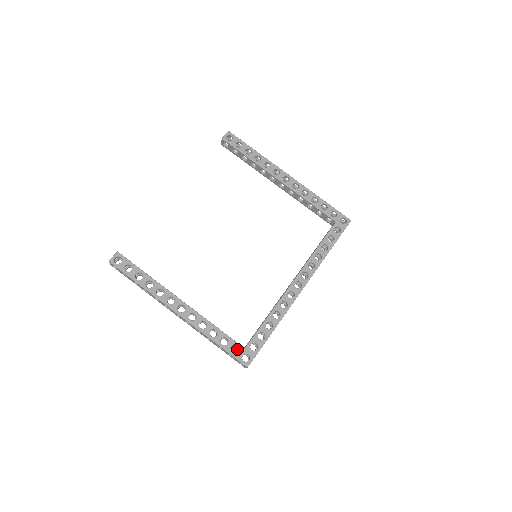
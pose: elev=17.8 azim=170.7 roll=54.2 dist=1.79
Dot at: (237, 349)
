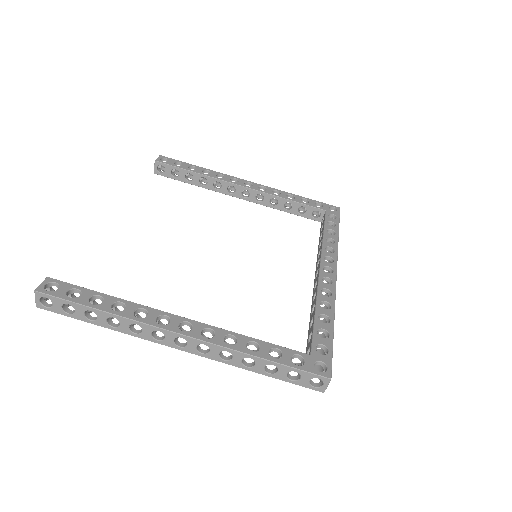
Dot at: occluded
